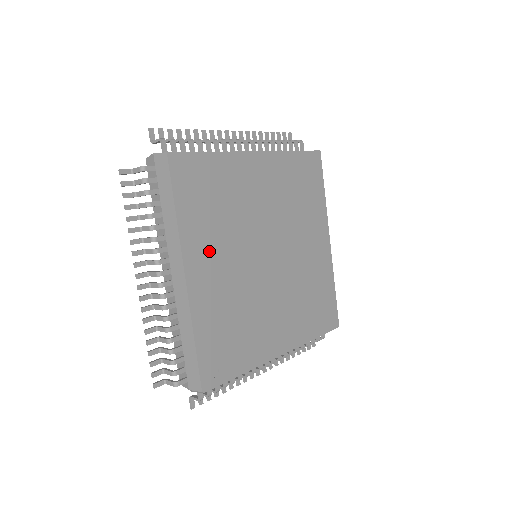
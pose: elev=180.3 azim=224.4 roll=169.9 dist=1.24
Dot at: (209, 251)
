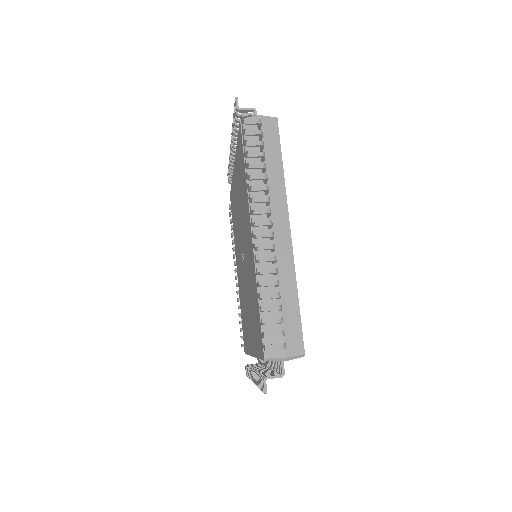
Dot at: occluded
